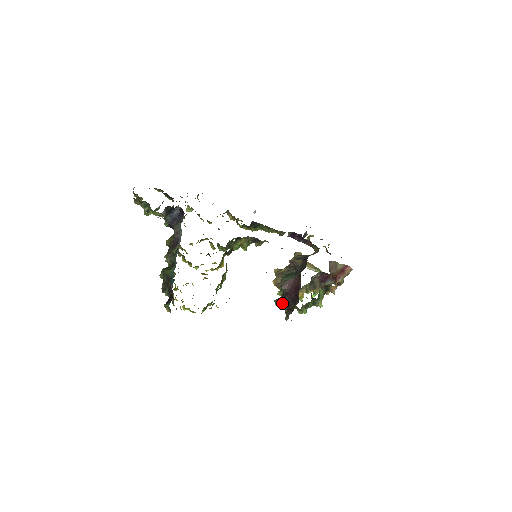
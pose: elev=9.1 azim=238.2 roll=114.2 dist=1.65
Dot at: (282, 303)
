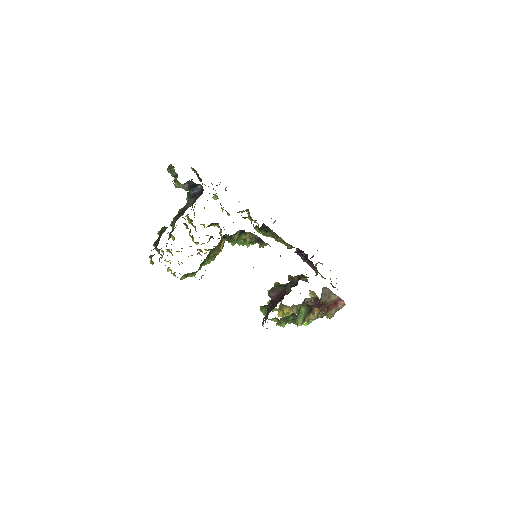
Dot at: (265, 309)
